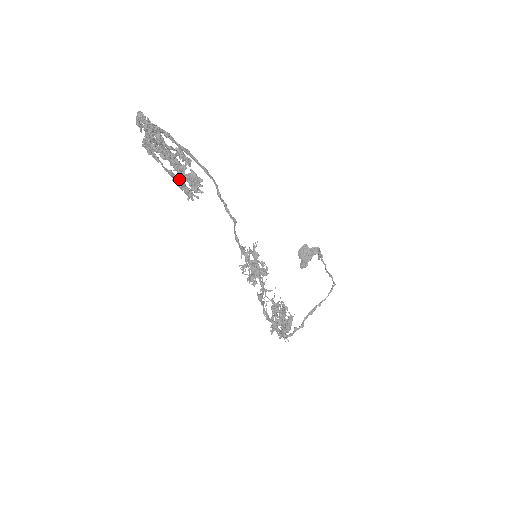
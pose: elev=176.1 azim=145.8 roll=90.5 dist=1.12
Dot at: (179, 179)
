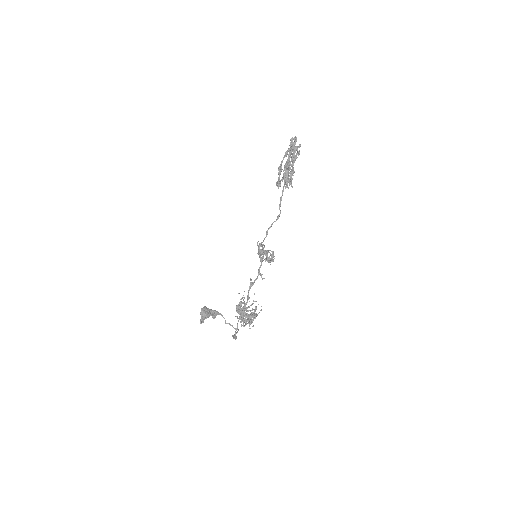
Dot at: (285, 175)
